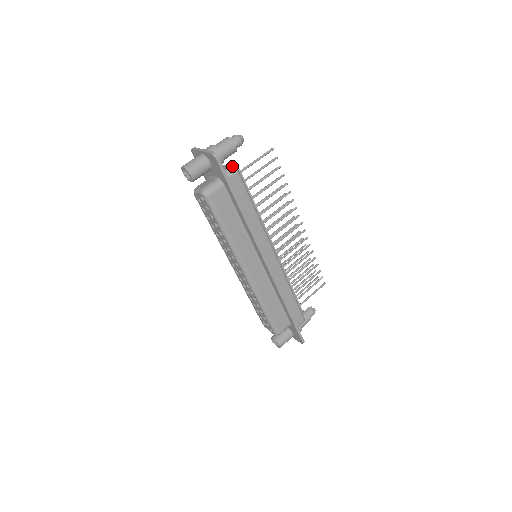
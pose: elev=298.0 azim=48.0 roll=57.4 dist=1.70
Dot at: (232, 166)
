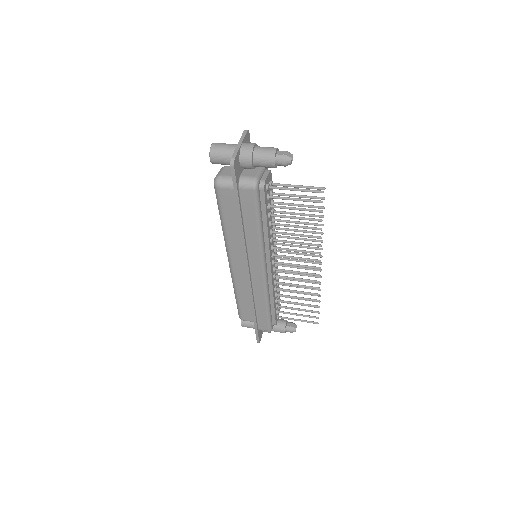
Dot at: (254, 180)
